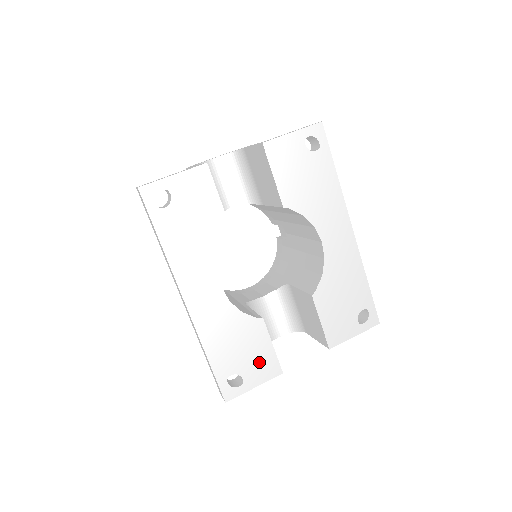
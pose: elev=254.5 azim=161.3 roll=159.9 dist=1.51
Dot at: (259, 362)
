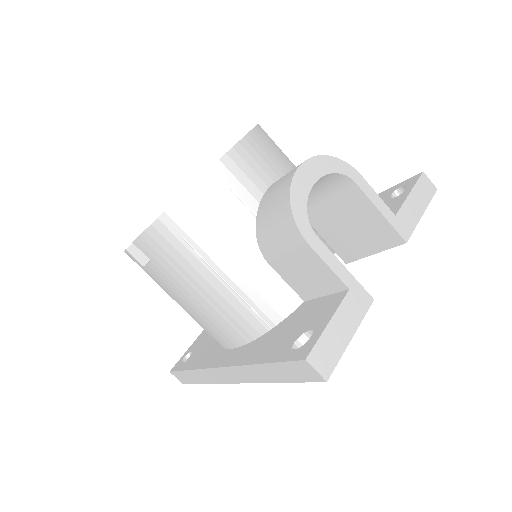
Dot at: occluded
